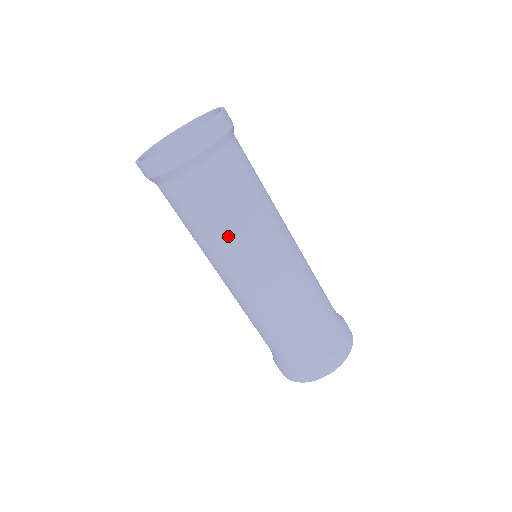
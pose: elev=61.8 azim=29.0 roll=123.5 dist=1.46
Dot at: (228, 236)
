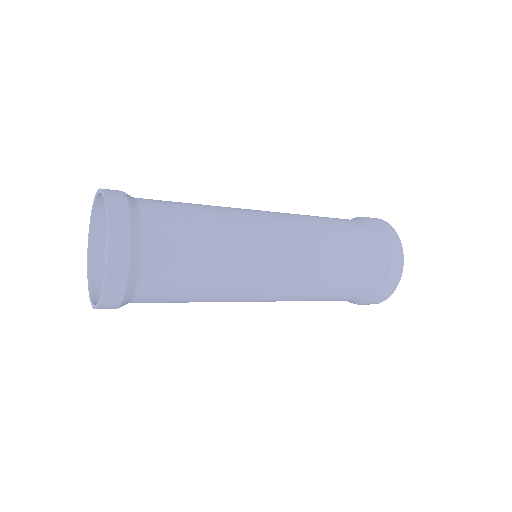
Dot at: occluded
